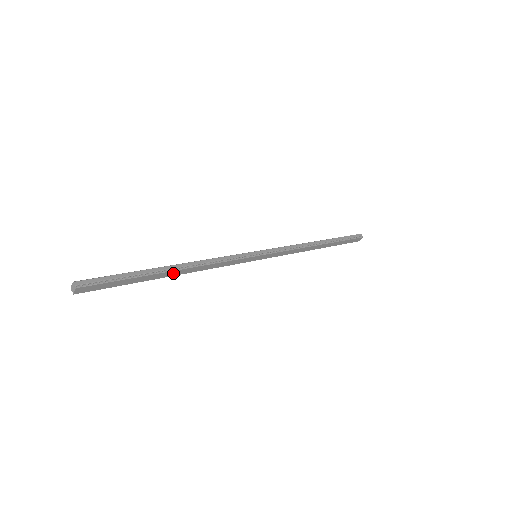
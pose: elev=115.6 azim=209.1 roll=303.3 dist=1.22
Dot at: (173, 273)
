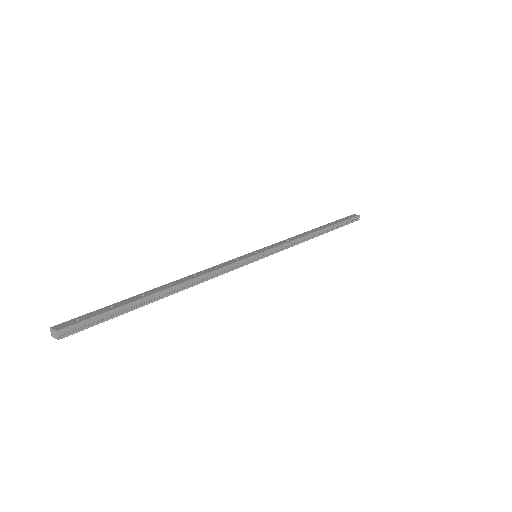
Dot at: (168, 293)
